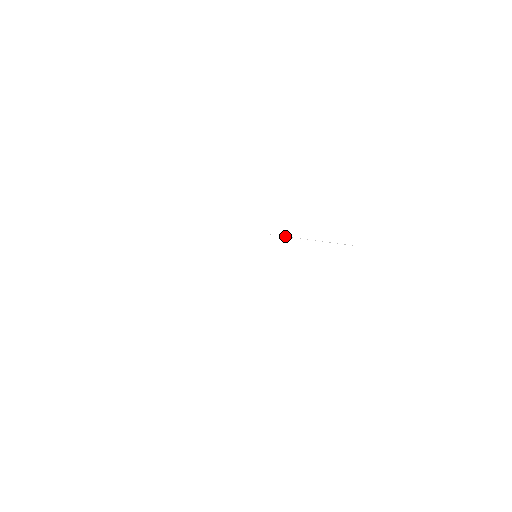
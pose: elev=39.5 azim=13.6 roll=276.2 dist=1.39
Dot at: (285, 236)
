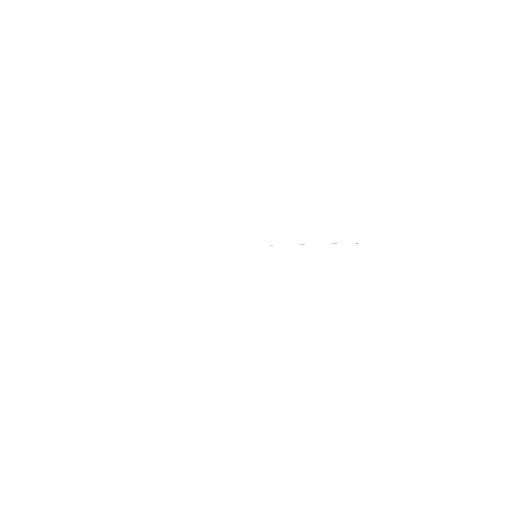
Dot at: occluded
